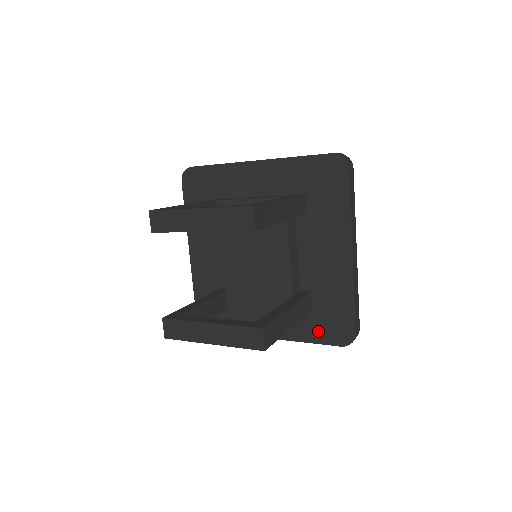
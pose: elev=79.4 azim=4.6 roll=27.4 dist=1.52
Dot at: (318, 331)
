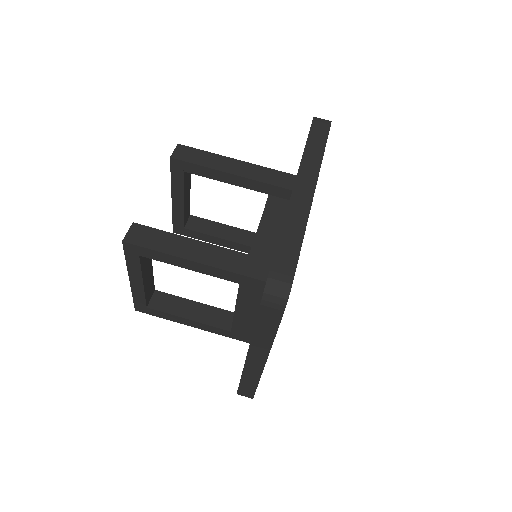
Dot at: occluded
